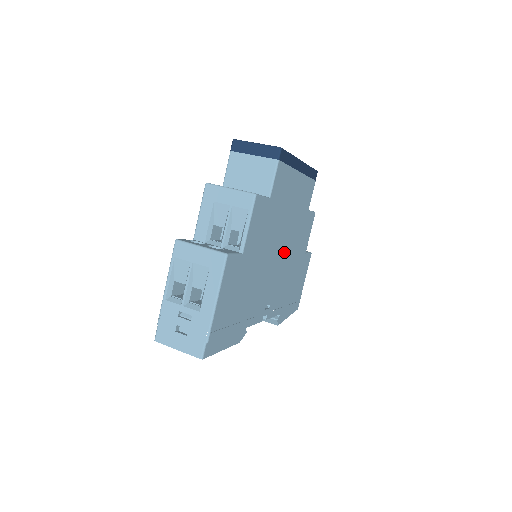
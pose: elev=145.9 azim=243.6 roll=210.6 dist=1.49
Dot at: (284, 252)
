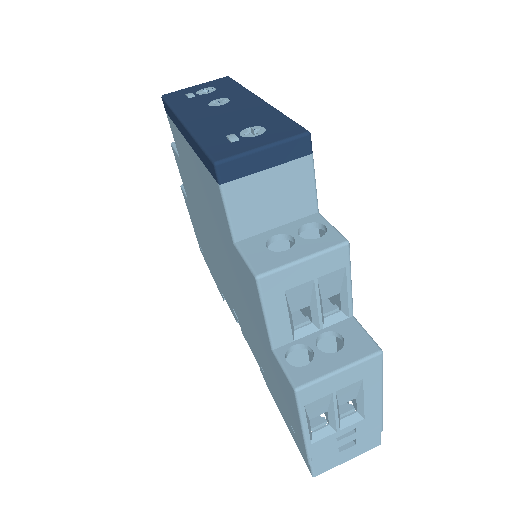
Dot at: occluded
